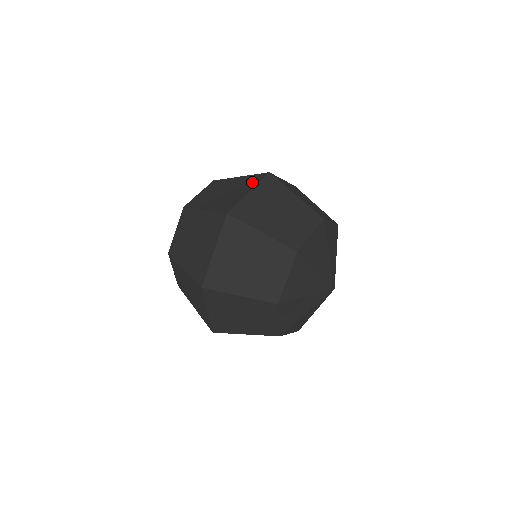
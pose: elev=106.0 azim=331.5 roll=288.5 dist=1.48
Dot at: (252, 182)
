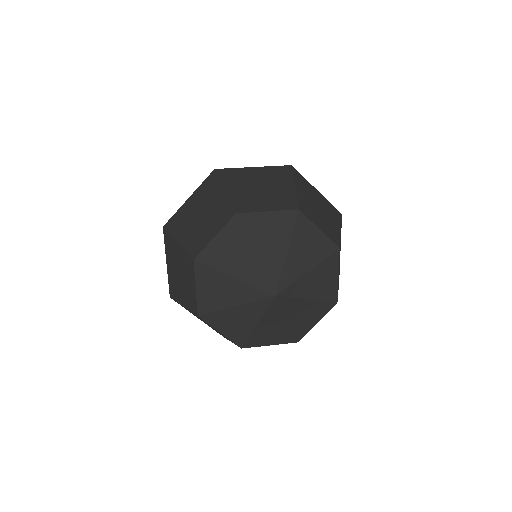
Dot at: occluded
